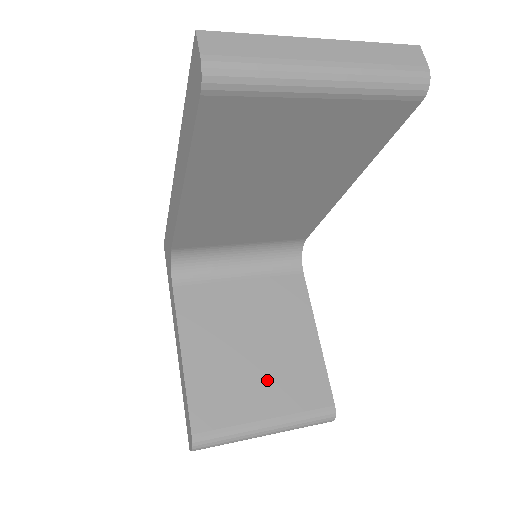
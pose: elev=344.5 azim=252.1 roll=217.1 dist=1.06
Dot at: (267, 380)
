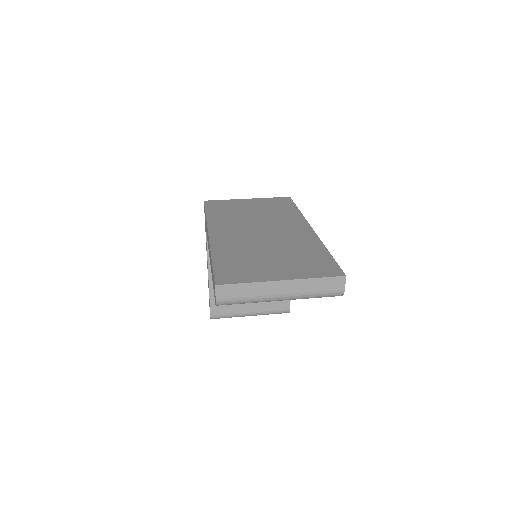
Dot at: occluded
